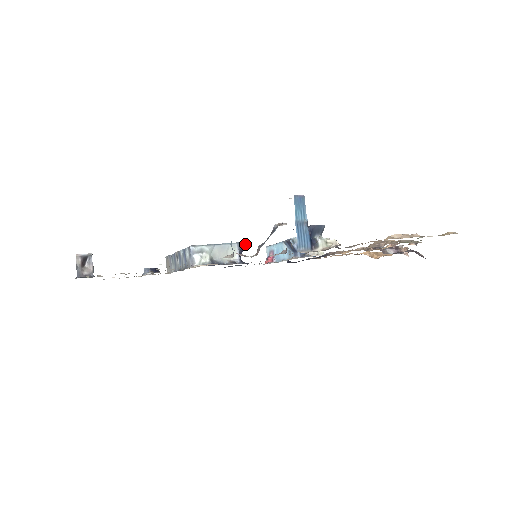
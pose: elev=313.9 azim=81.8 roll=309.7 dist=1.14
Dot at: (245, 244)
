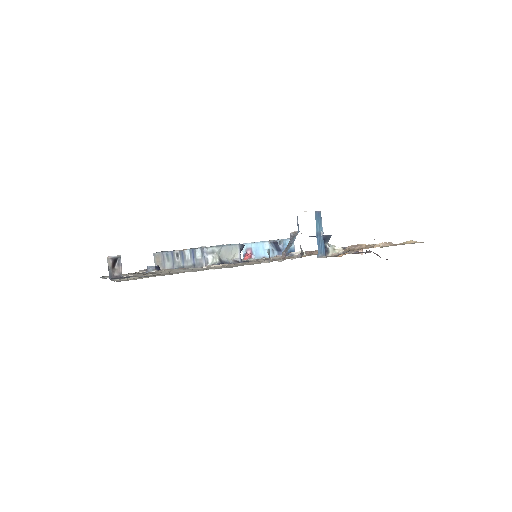
Dot at: (244, 245)
